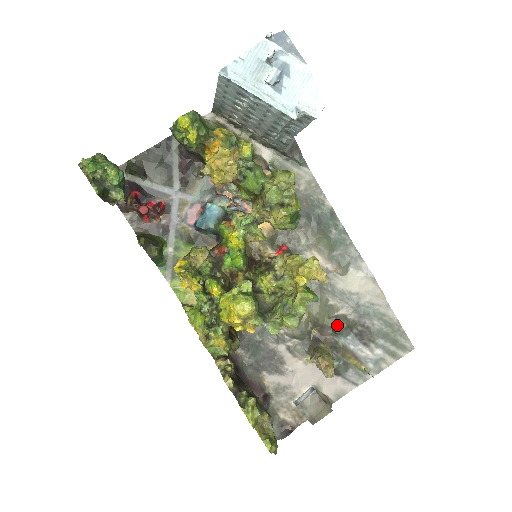
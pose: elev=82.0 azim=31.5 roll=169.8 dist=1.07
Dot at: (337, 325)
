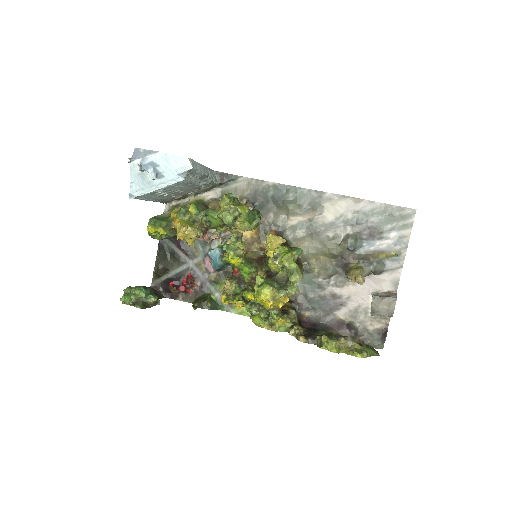
Dot at: (347, 245)
